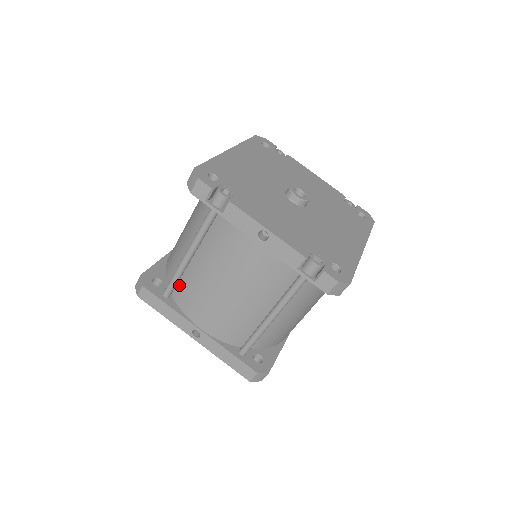
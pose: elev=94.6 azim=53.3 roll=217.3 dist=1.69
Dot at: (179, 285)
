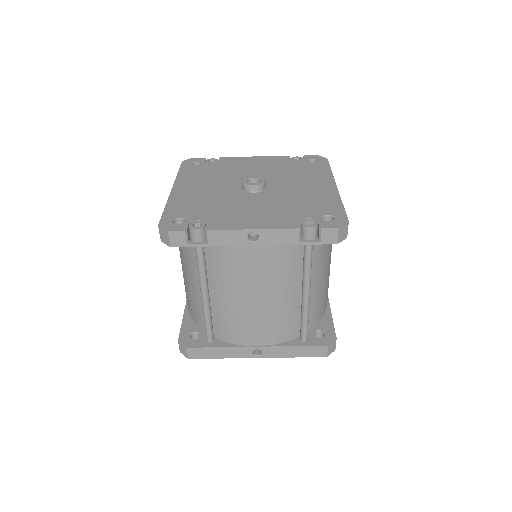
Dot at: (215, 325)
